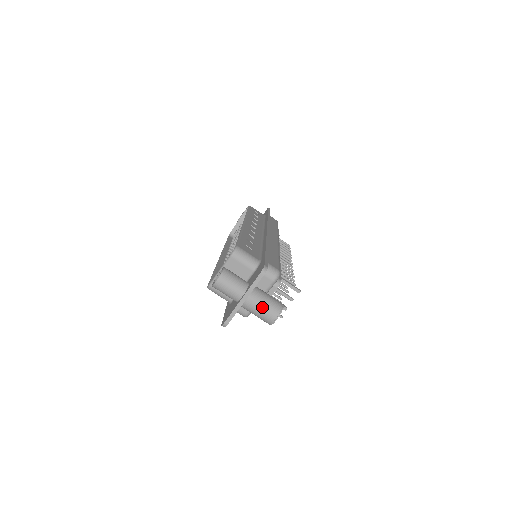
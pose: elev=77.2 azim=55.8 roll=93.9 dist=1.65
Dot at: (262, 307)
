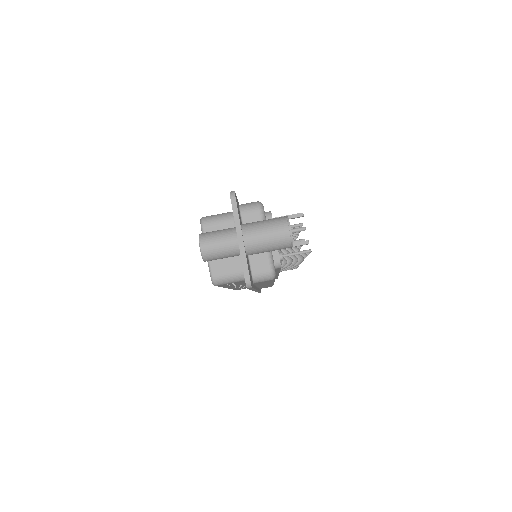
Dot at: (265, 231)
